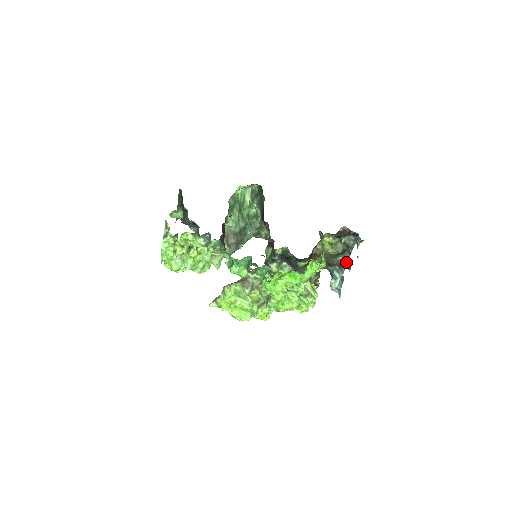
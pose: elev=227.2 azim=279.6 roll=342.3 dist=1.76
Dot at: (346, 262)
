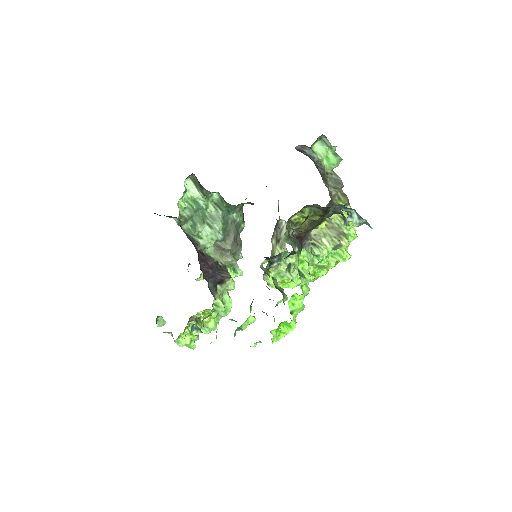
Dot at: occluded
